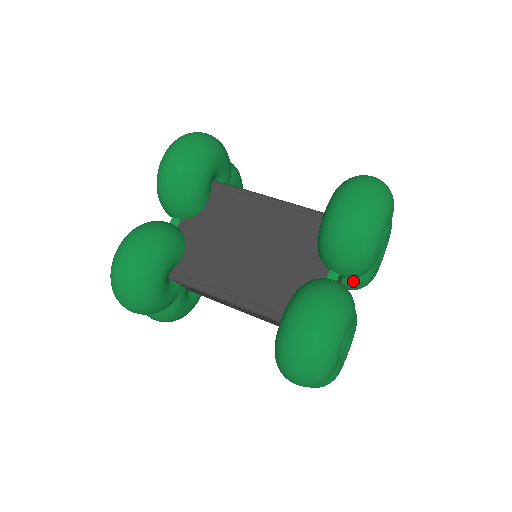
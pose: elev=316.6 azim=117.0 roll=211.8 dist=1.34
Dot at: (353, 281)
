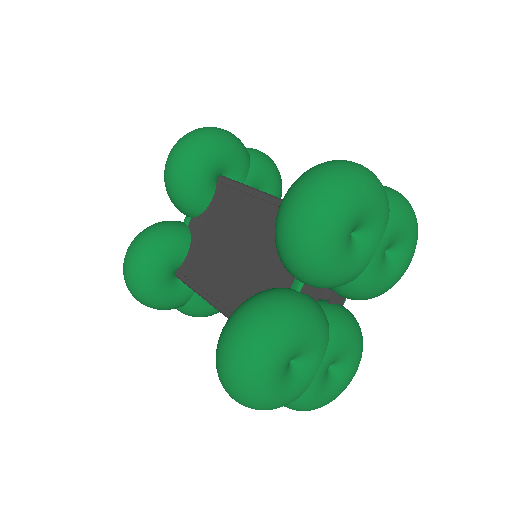
Dot at: (343, 291)
